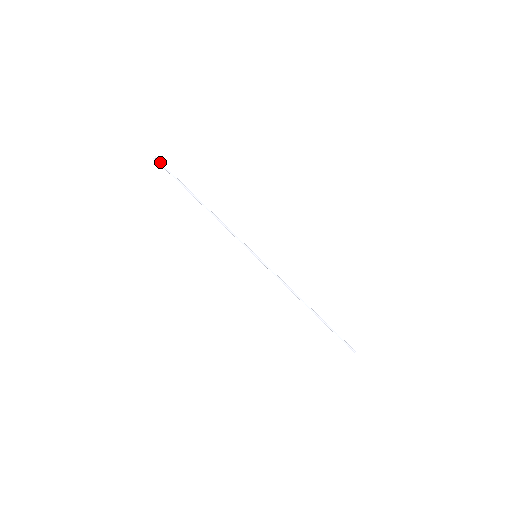
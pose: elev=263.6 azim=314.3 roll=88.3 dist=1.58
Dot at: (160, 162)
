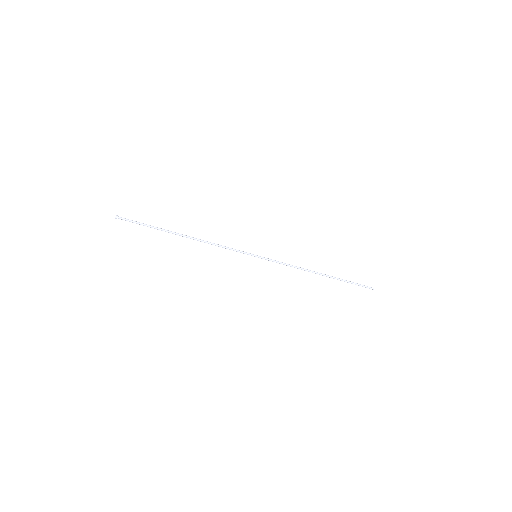
Dot at: (123, 219)
